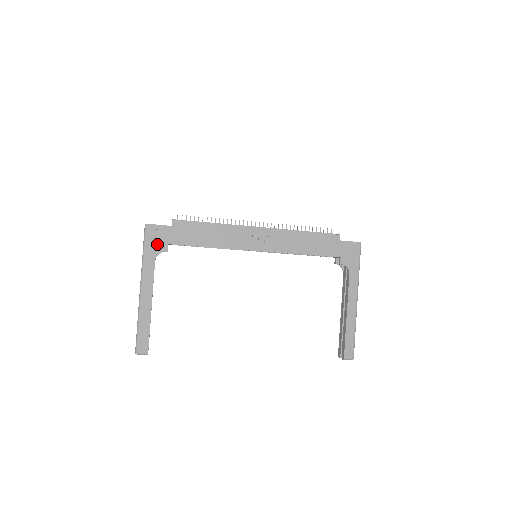
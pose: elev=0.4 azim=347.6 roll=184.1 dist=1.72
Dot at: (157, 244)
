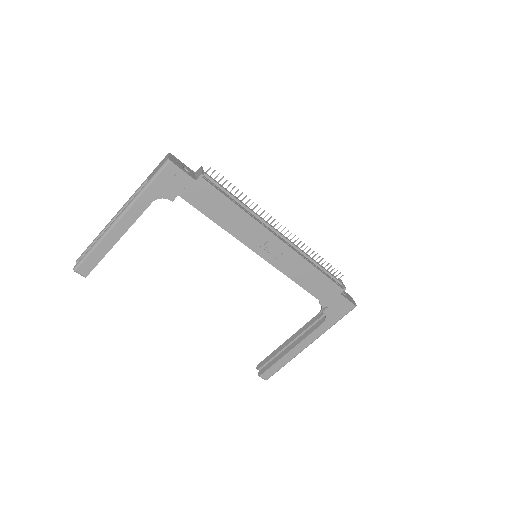
Dot at: (166, 188)
